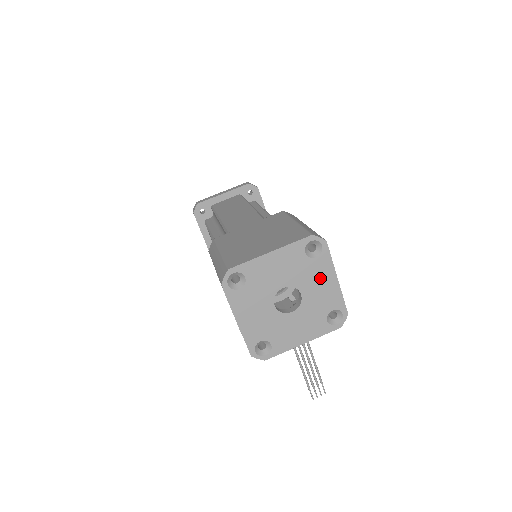
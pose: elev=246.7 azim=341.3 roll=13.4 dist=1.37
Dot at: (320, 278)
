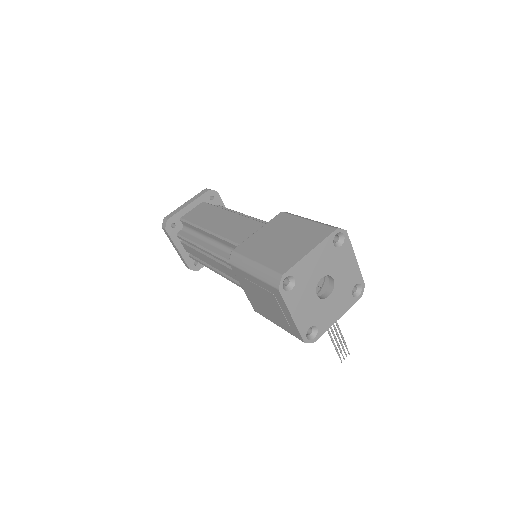
Dot at: (345, 262)
